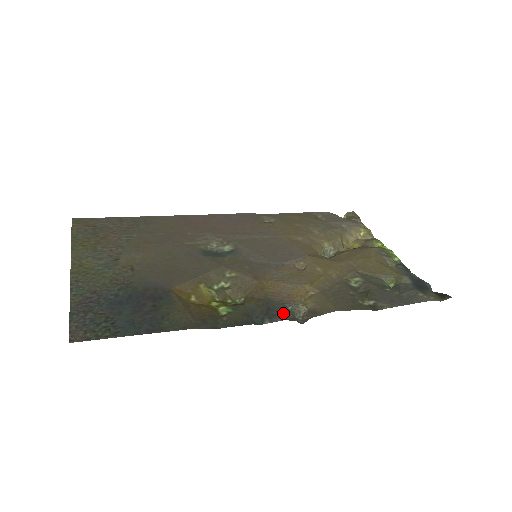
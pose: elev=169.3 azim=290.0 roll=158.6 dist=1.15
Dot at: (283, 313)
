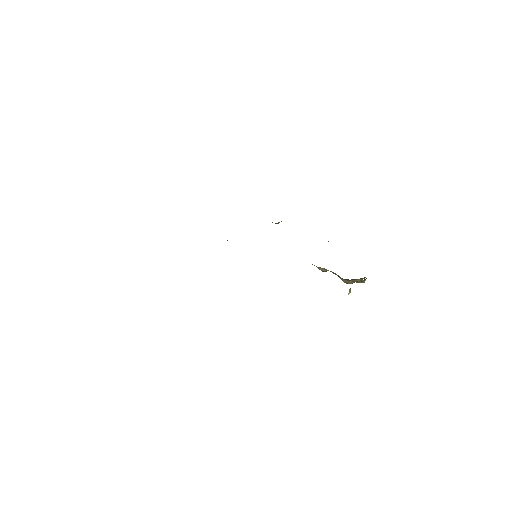
Dot at: occluded
